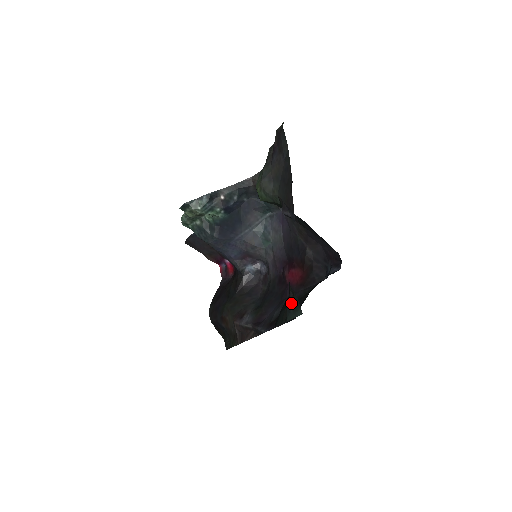
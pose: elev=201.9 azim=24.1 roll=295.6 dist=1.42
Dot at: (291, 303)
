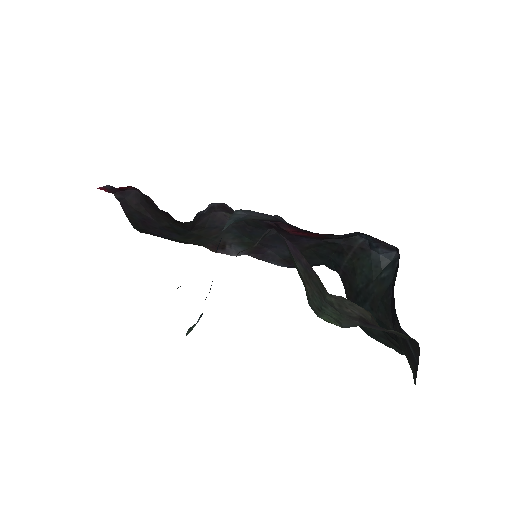
Dot at: occluded
